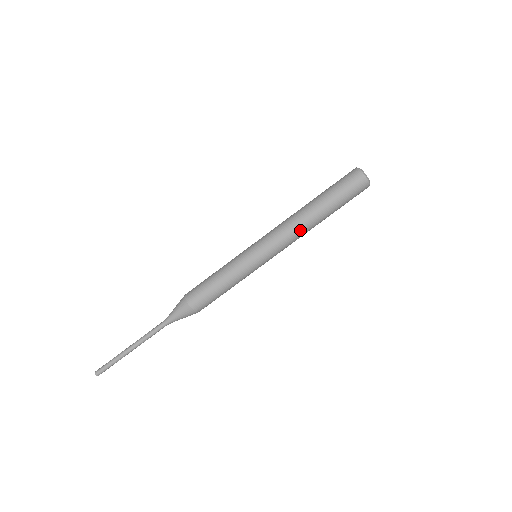
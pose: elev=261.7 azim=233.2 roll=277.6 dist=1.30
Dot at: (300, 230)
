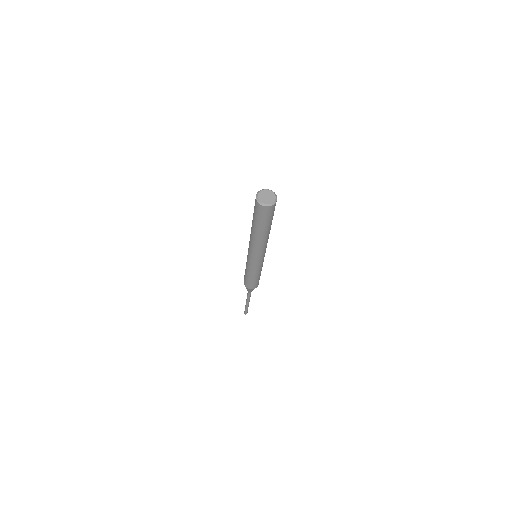
Dot at: (267, 241)
